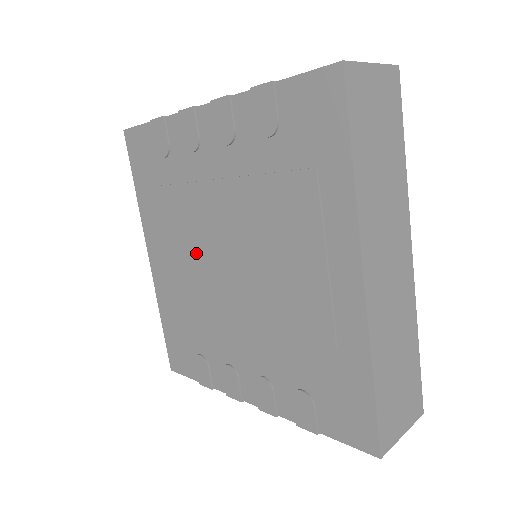
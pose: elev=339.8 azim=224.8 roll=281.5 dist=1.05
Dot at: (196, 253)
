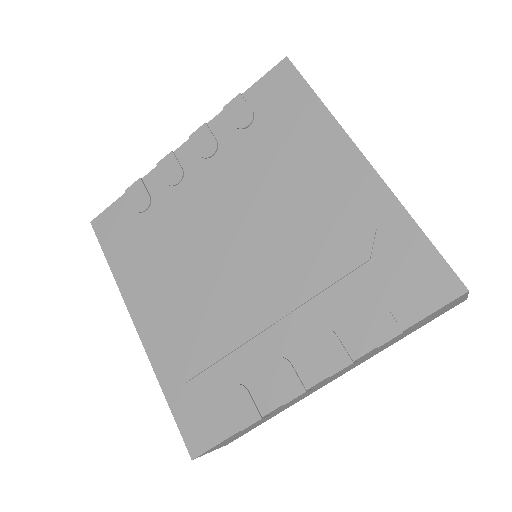
Dot at: (200, 267)
